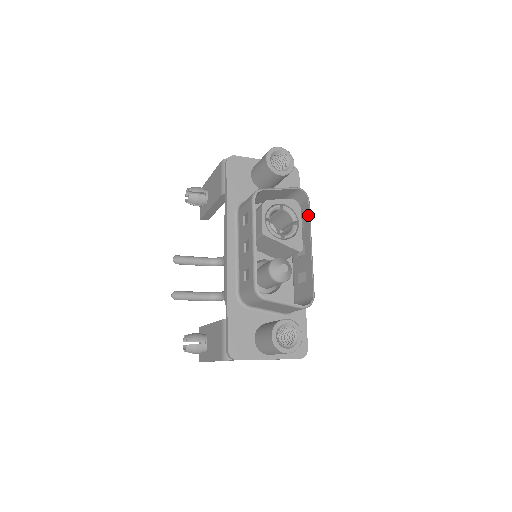
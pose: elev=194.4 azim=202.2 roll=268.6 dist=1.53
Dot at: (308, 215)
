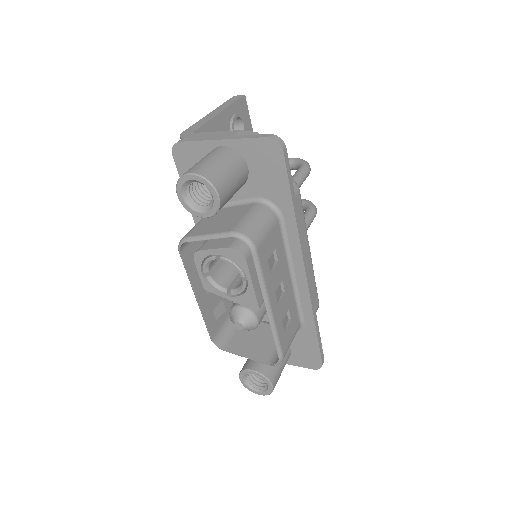
Dot at: (256, 270)
